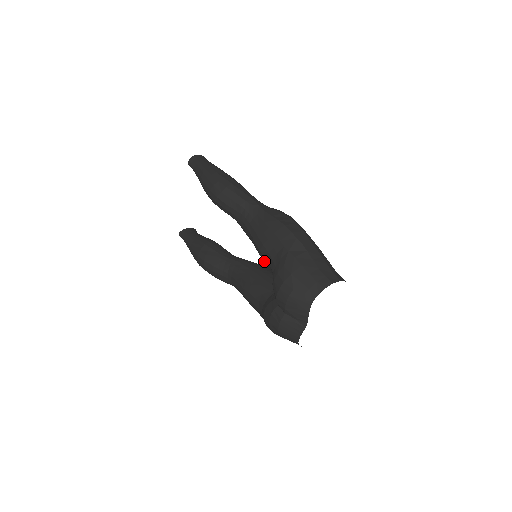
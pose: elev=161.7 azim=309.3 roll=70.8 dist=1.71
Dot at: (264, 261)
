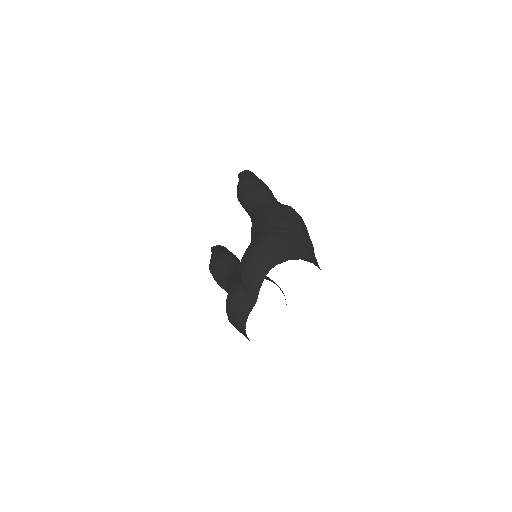
Dot at: occluded
